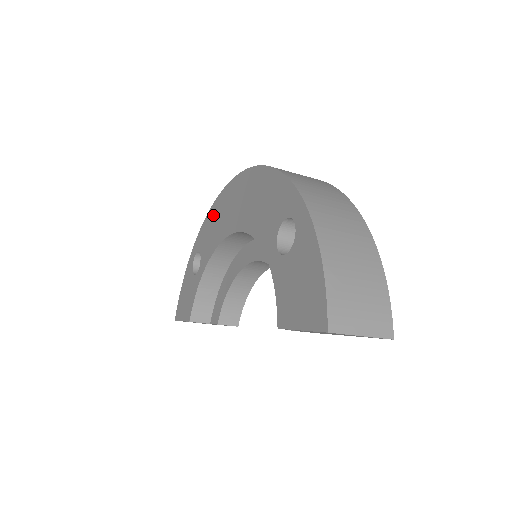
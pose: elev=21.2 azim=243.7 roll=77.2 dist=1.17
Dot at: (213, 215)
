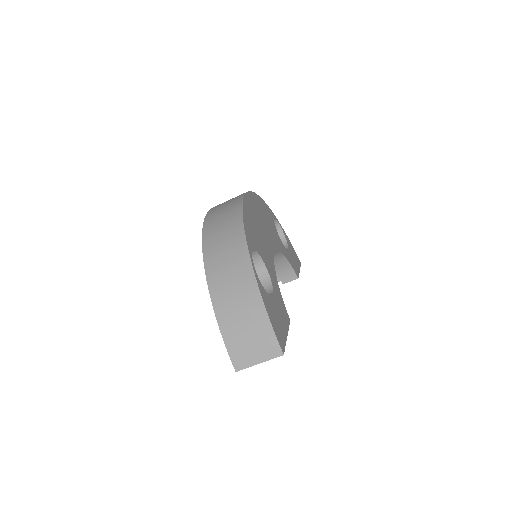
Dot at: occluded
